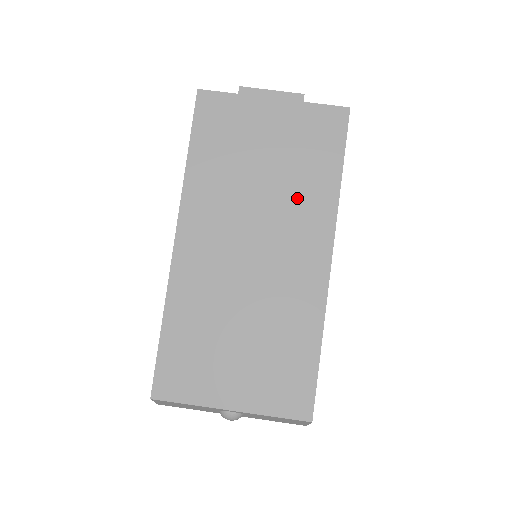
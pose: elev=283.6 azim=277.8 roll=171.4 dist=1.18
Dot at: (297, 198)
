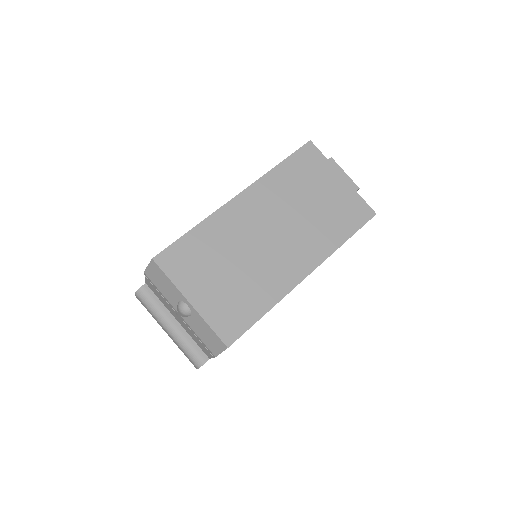
Dot at: (316, 231)
